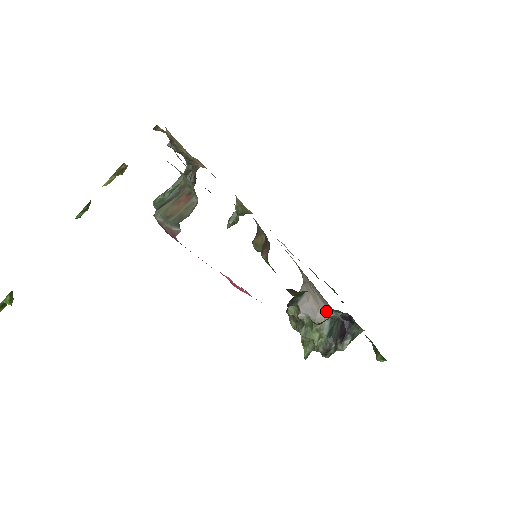
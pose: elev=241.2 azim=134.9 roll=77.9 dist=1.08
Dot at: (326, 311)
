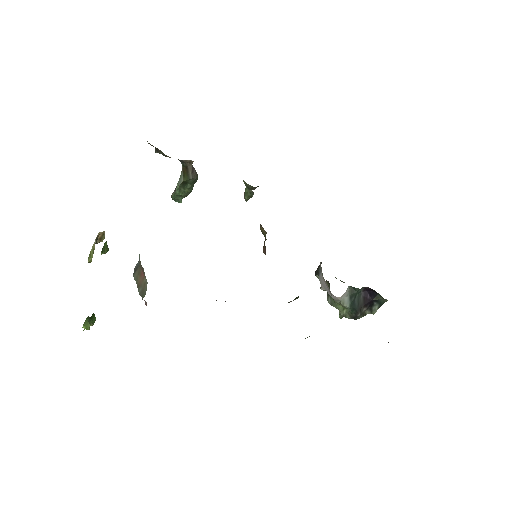
Dot at: occluded
